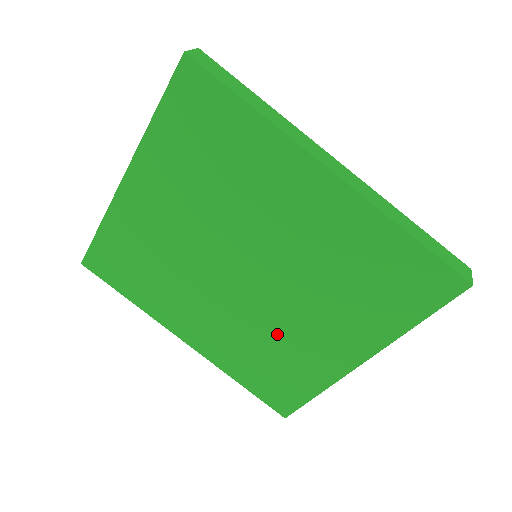
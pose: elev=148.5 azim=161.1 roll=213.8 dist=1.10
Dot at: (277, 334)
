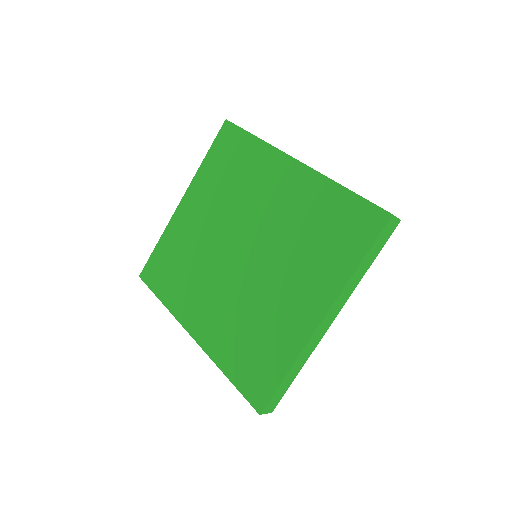
Dot at: (258, 305)
